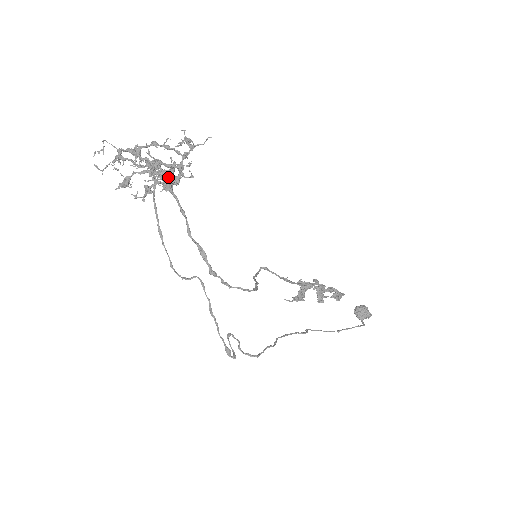
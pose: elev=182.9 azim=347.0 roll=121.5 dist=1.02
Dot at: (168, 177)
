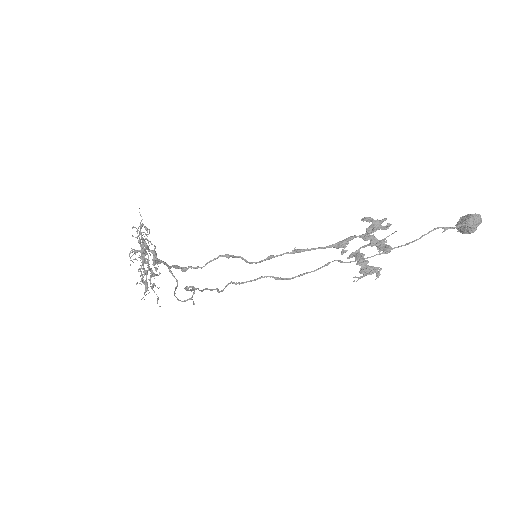
Dot at: (142, 251)
